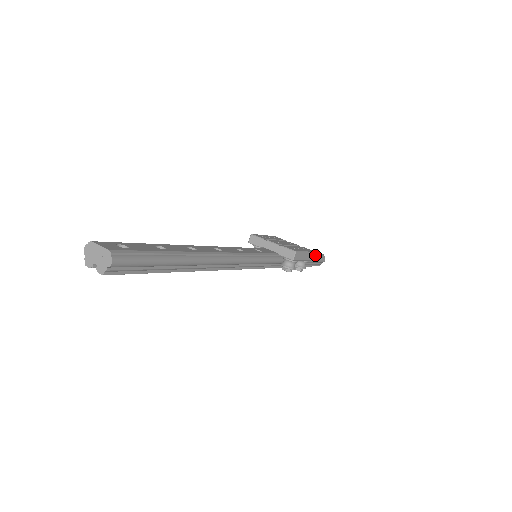
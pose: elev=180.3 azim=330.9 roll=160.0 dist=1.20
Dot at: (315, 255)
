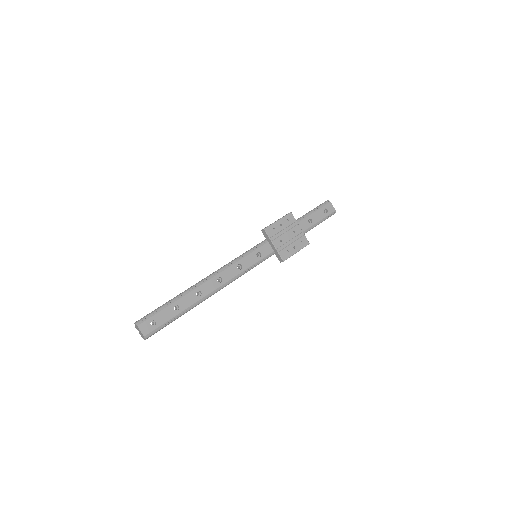
Dot at: (322, 220)
